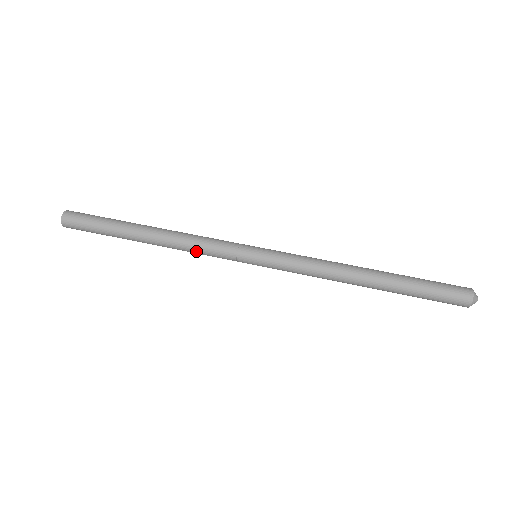
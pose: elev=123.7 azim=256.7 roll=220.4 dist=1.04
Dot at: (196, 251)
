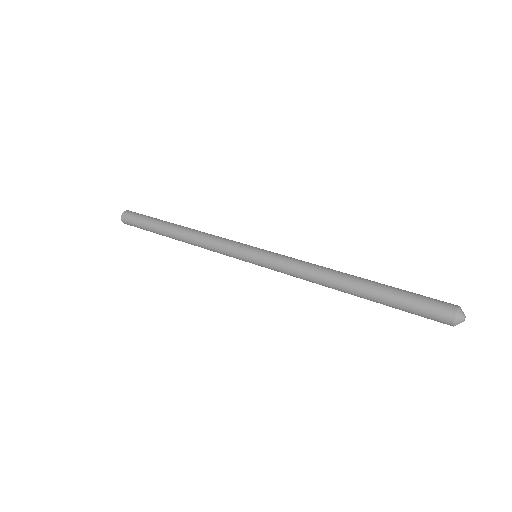
Dot at: (208, 244)
